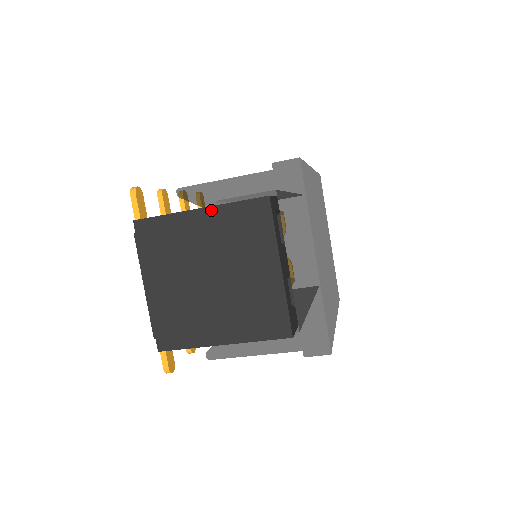
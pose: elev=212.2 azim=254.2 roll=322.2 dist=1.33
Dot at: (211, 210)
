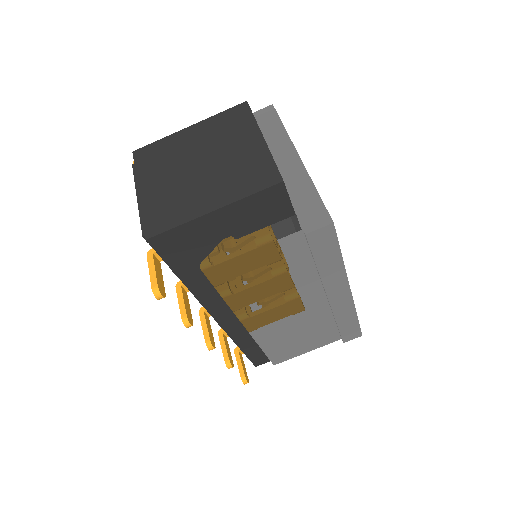
Dot at: (199, 124)
